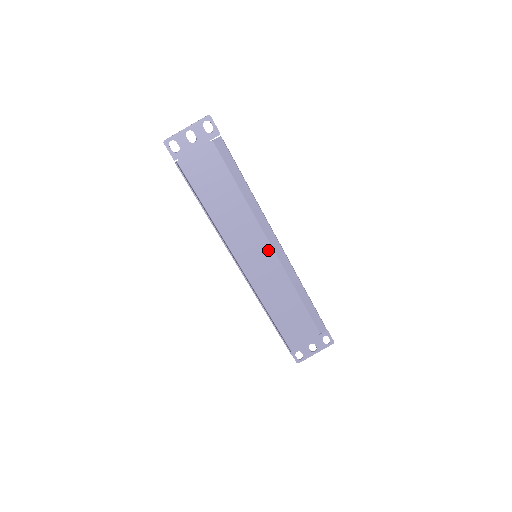
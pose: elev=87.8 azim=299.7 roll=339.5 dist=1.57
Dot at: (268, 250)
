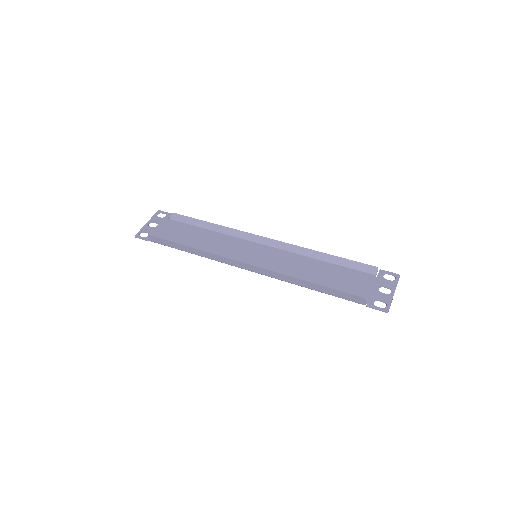
Dot at: (263, 248)
